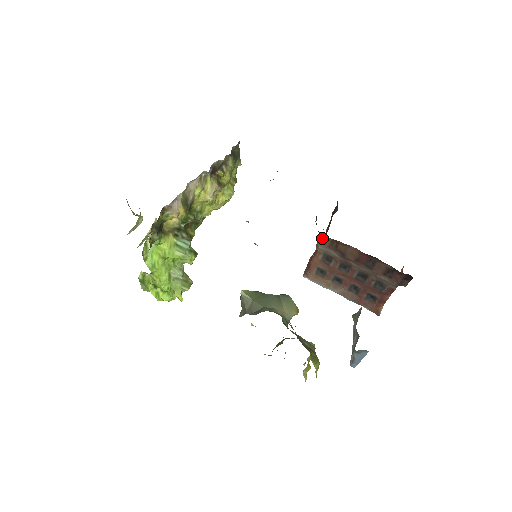
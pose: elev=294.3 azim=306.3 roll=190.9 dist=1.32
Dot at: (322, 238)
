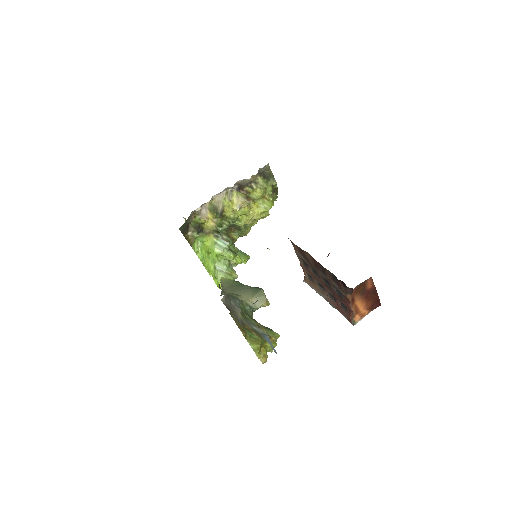
Dot at: (292, 244)
